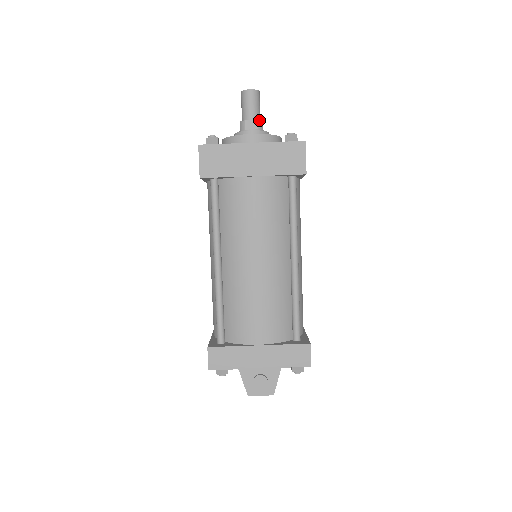
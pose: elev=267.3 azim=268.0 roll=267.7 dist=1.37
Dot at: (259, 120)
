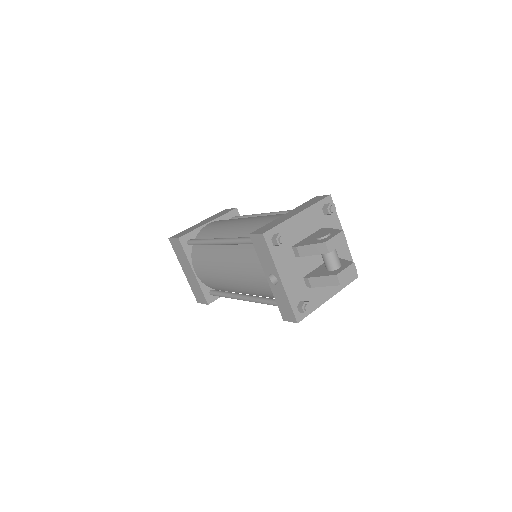
Dot at: occluded
